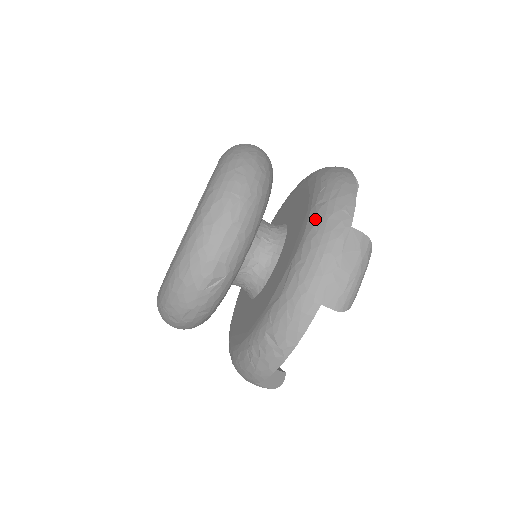
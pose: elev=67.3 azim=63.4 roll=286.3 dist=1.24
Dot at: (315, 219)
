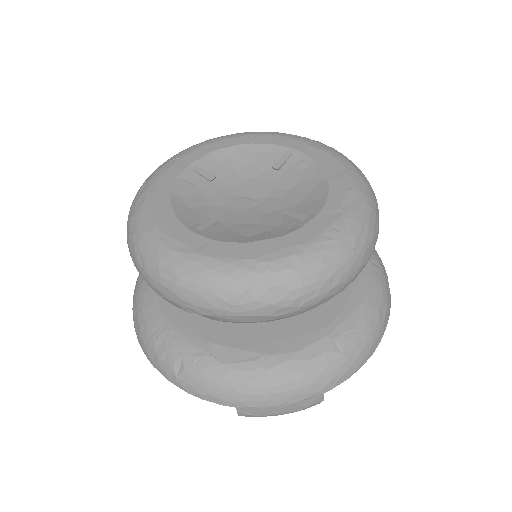
Dot at: (317, 356)
